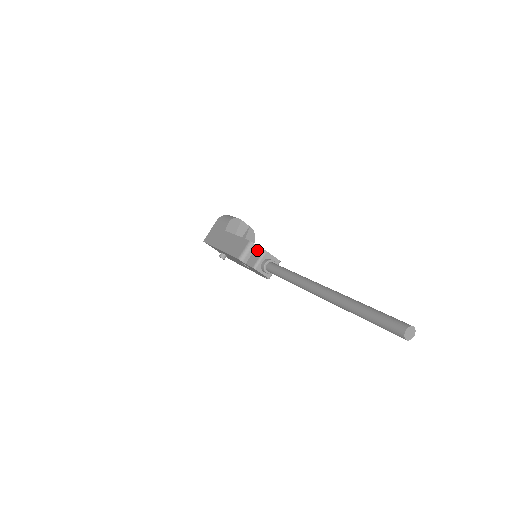
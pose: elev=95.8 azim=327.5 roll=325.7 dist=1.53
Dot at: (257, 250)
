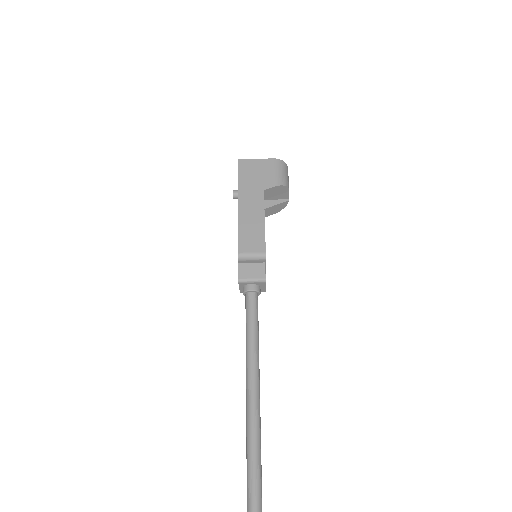
Dot at: (261, 267)
